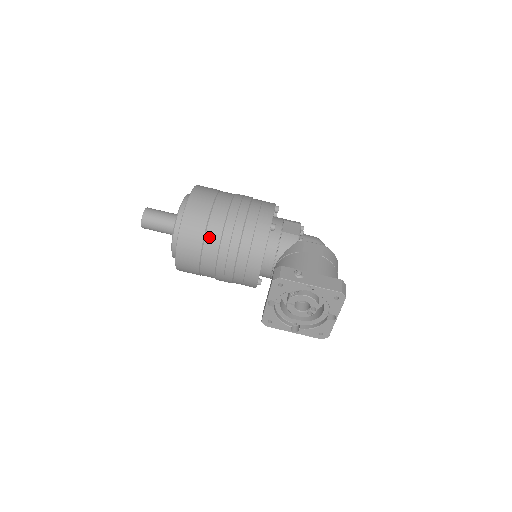
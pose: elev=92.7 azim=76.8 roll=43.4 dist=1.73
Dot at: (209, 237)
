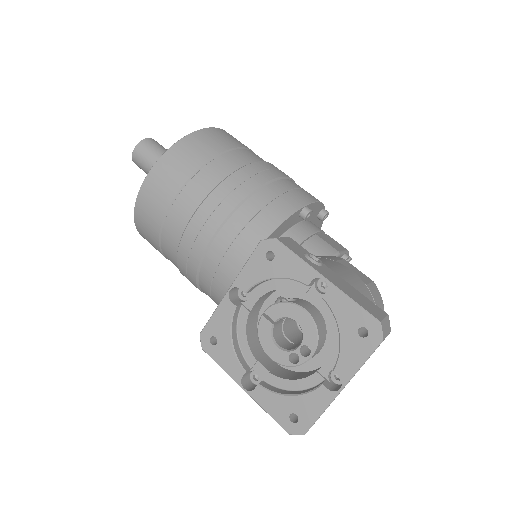
Dot at: (205, 173)
